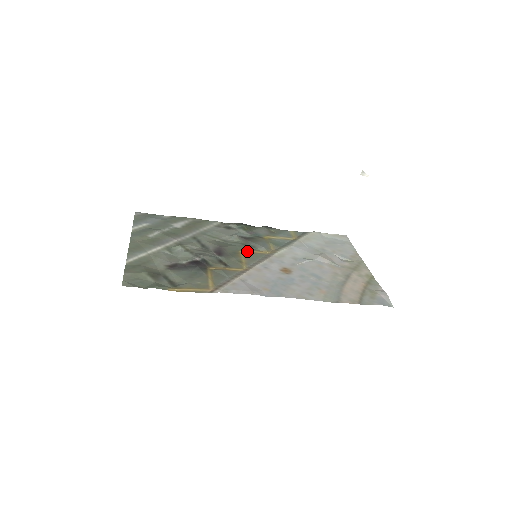
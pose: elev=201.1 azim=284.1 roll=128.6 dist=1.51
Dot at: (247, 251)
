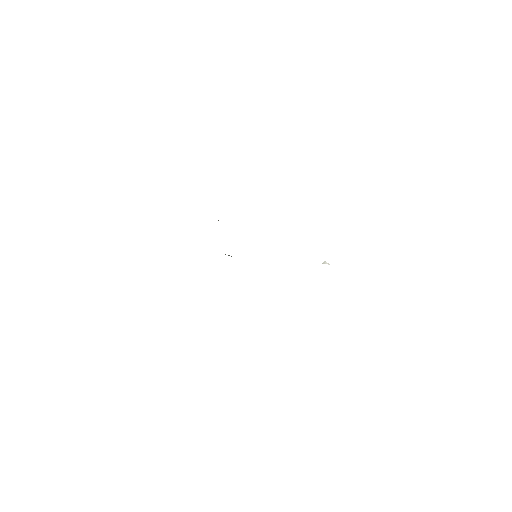
Dot at: occluded
